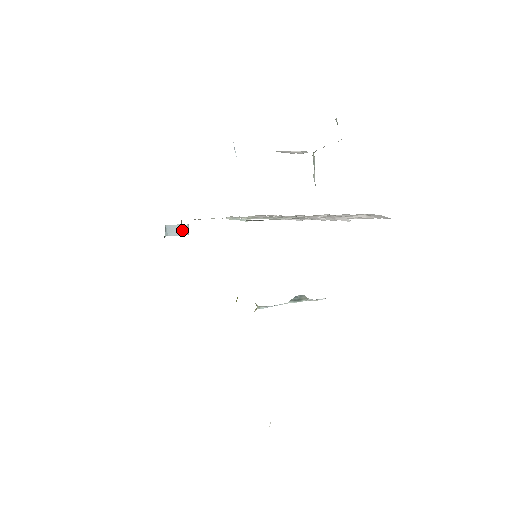
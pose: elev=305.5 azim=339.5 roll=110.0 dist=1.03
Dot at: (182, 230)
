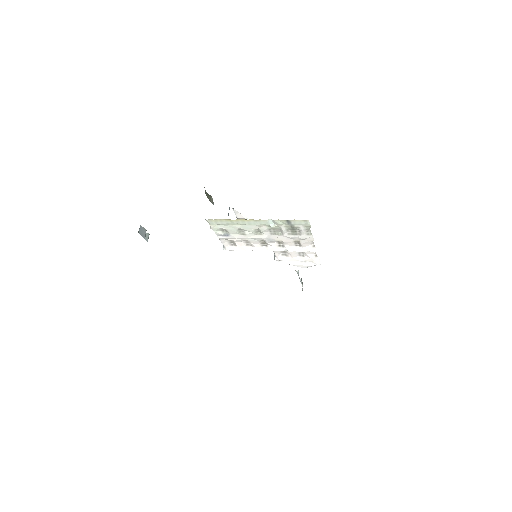
Dot at: (145, 236)
